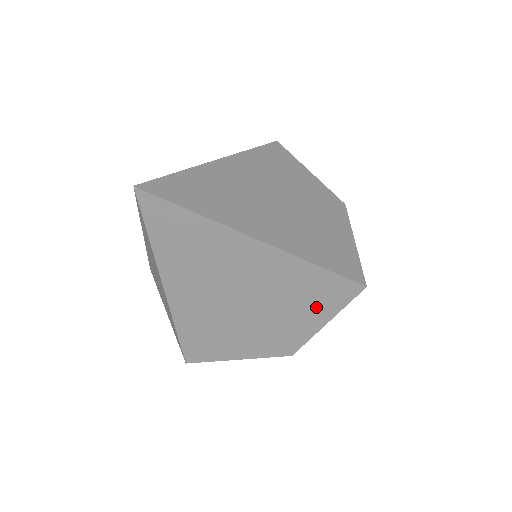
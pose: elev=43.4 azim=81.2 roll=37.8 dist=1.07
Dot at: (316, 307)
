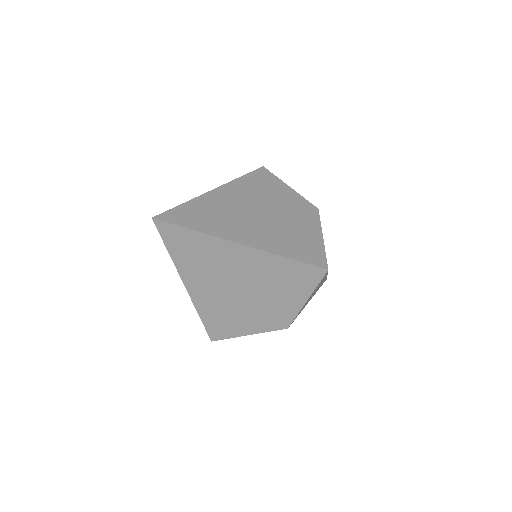
Dot at: (295, 289)
